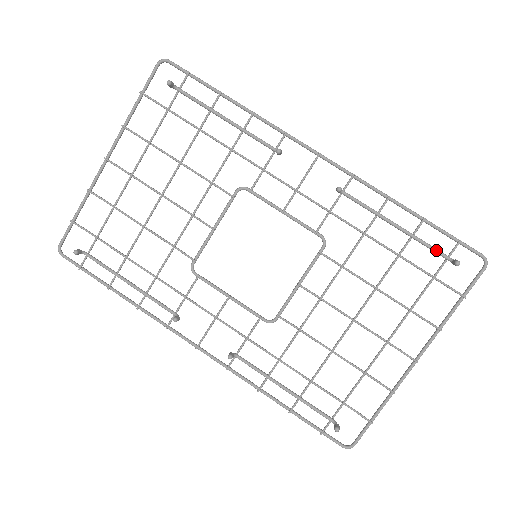
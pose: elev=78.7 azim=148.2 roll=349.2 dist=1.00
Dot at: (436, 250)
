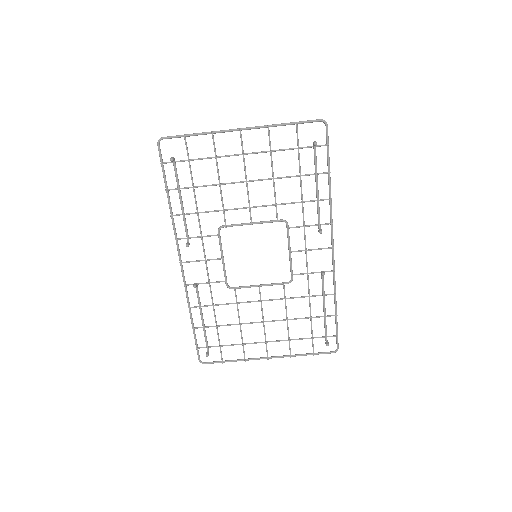
Dot at: (326, 331)
